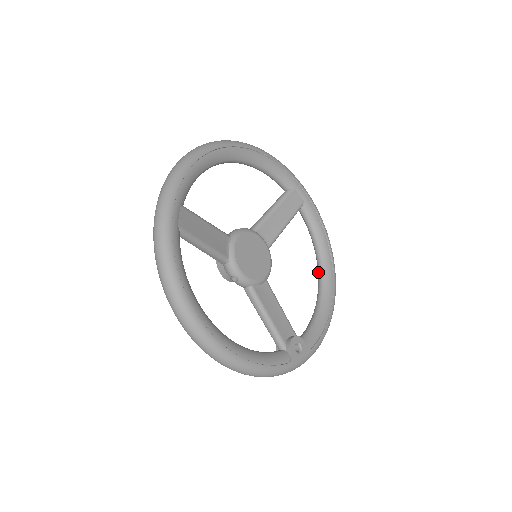
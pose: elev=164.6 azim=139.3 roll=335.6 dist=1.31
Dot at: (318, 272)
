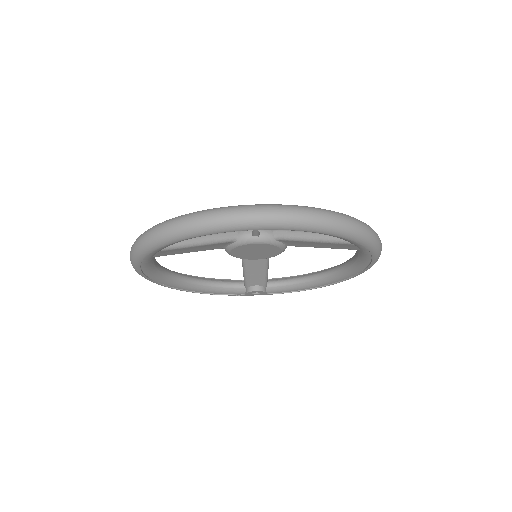
Dot at: (338, 266)
